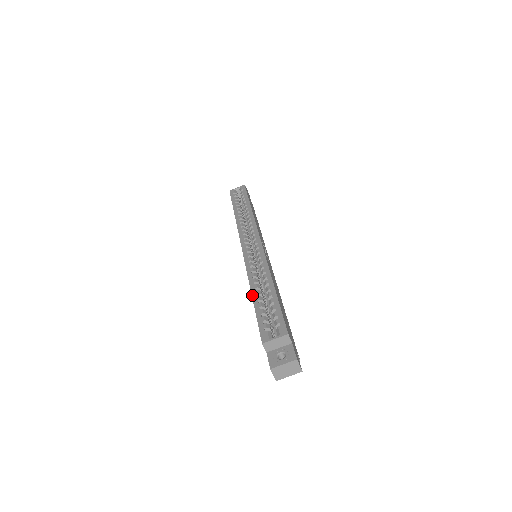
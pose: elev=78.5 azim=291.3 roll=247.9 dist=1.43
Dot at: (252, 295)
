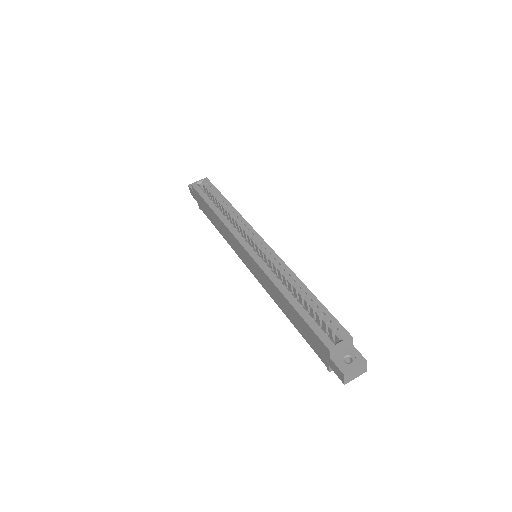
Dot at: (288, 300)
